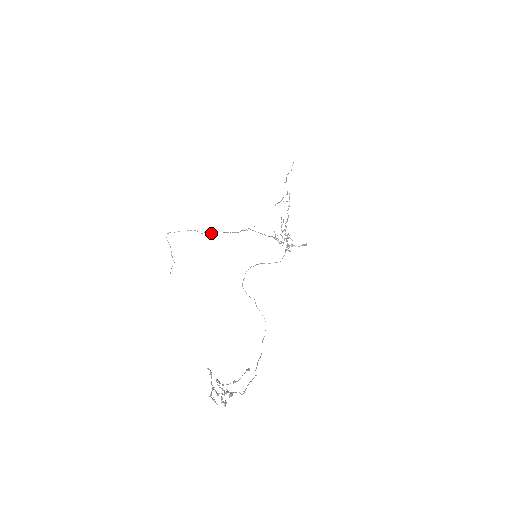
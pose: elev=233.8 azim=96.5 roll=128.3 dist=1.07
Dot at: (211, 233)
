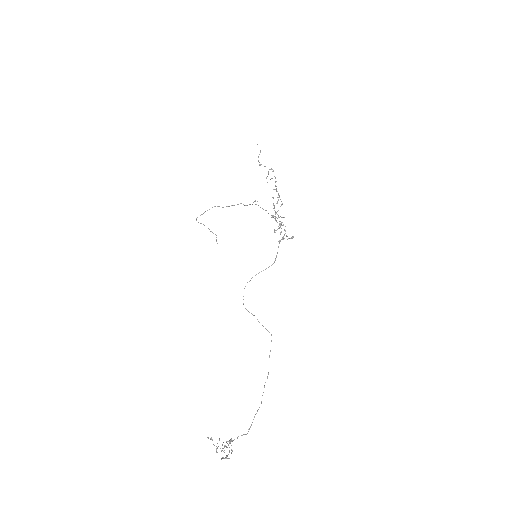
Dot at: occluded
